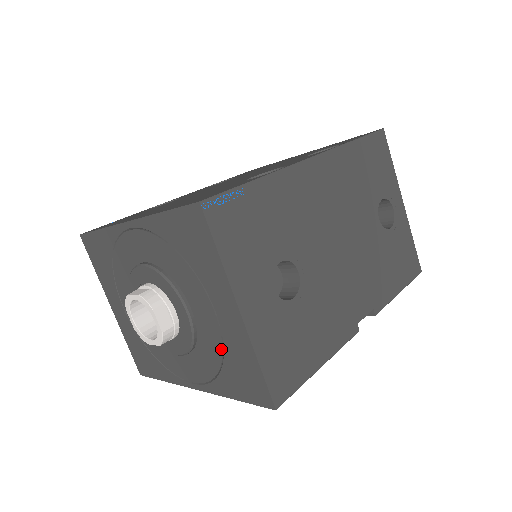
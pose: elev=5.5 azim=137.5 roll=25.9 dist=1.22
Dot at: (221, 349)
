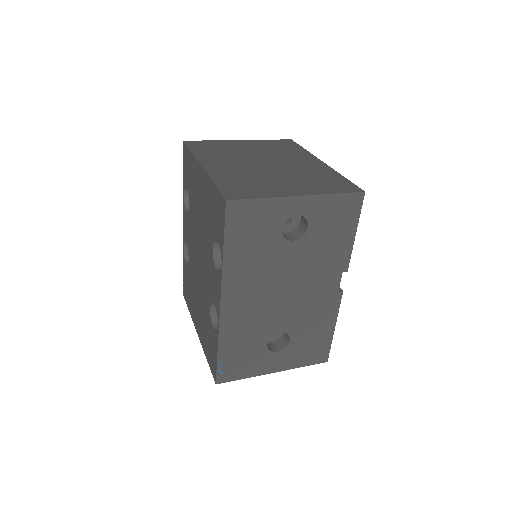
Dot at: occluded
